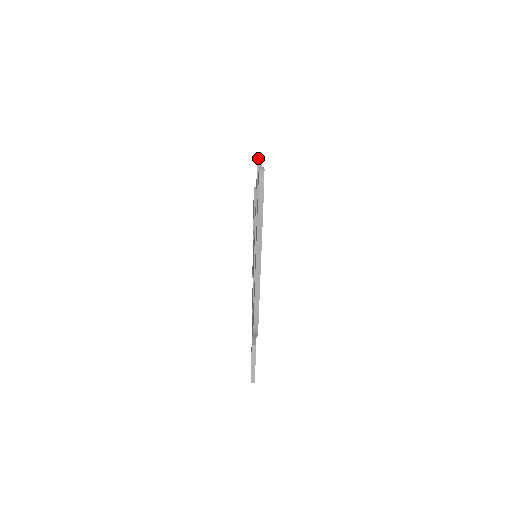
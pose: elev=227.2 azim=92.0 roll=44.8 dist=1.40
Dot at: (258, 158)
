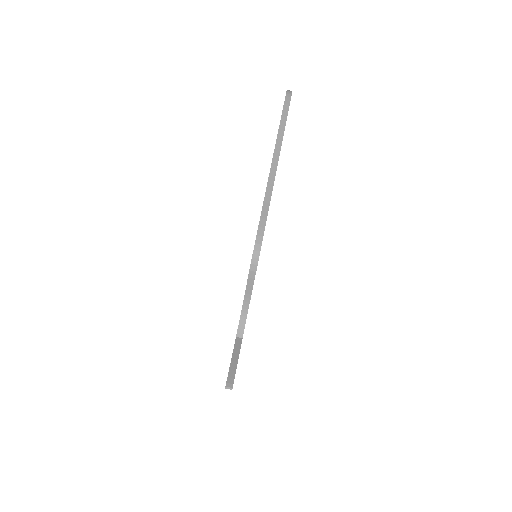
Dot at: occluded
